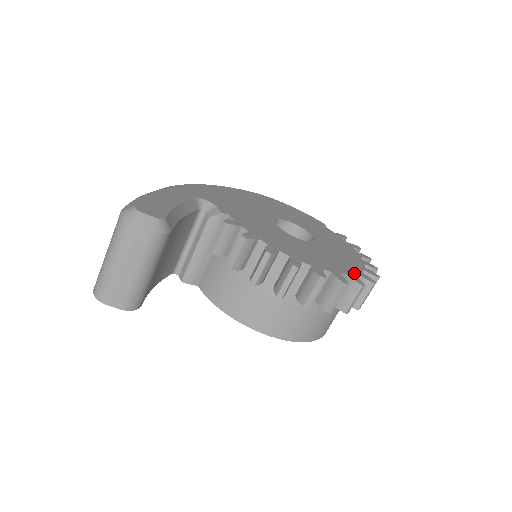
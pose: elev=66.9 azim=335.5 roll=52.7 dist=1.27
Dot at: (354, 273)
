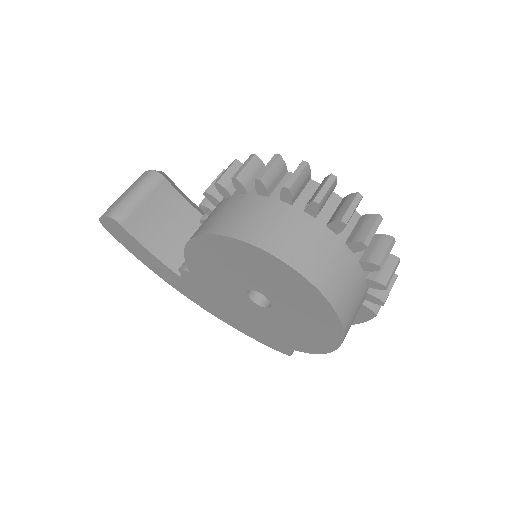
Dot at: (314, 182)
